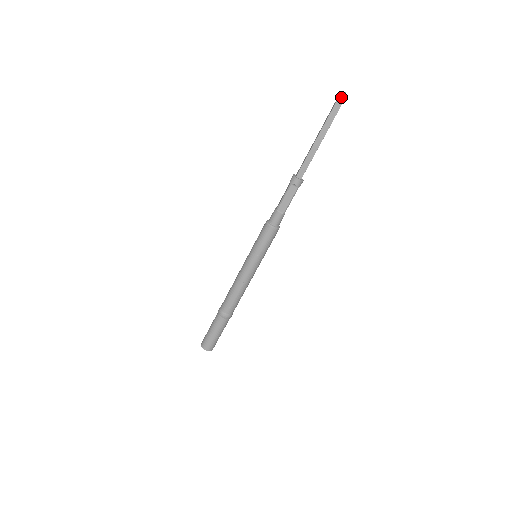
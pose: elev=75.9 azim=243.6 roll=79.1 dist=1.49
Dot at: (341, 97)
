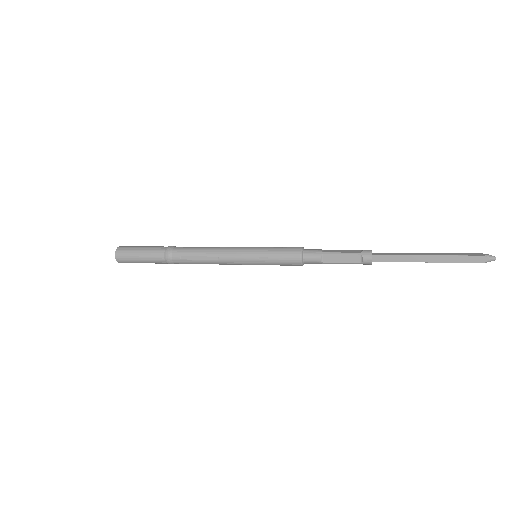
Dot at: (489, 258)
